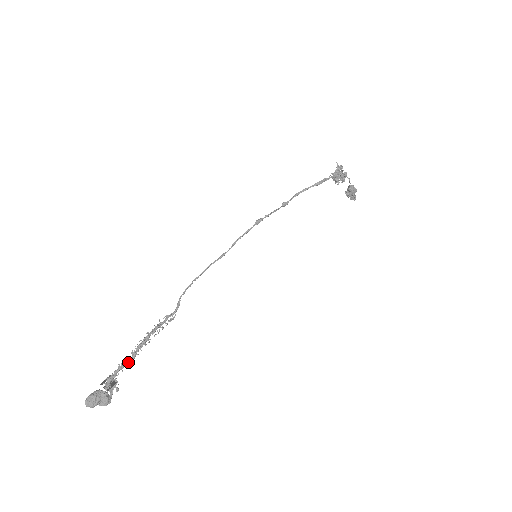
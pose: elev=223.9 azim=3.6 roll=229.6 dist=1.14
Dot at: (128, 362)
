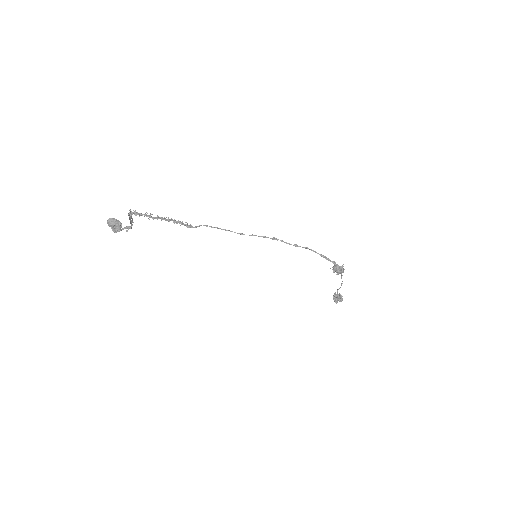
Dot at: (151, 216)
